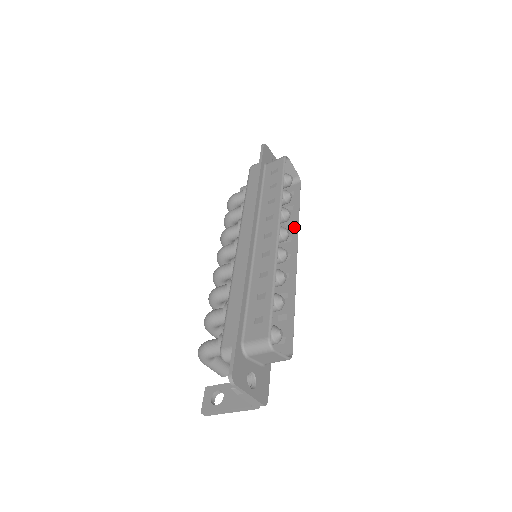
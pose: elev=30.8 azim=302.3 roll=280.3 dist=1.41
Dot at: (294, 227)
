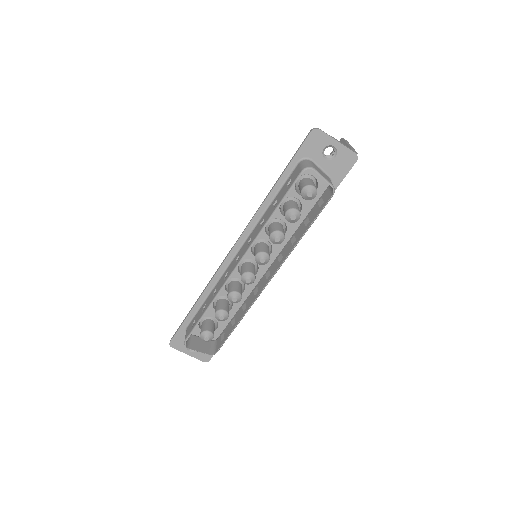
Dot at: (289, 249)
